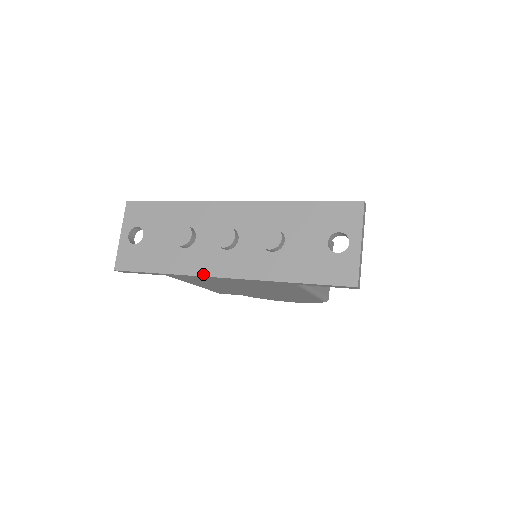
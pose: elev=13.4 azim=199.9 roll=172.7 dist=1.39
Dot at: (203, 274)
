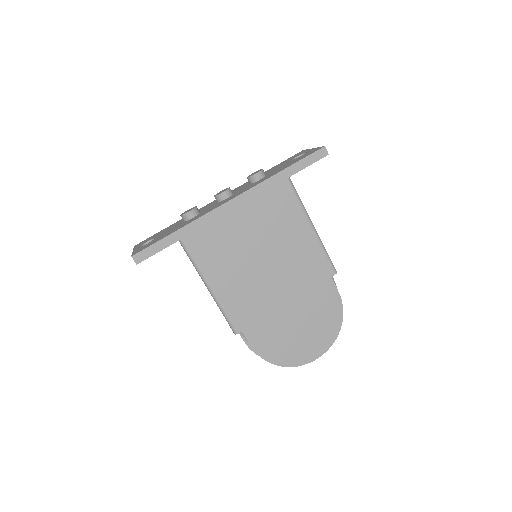
Dot at: (214, 209)
